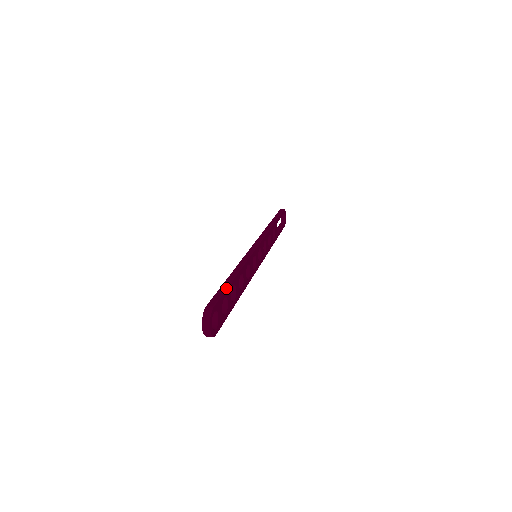
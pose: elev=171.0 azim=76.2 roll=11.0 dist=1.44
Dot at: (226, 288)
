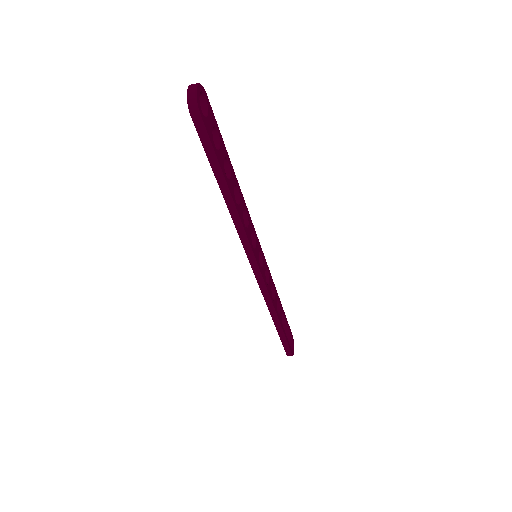
Dot at: (221, 137)
